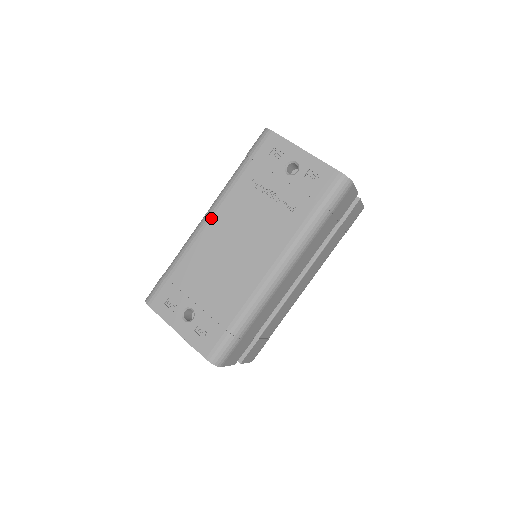
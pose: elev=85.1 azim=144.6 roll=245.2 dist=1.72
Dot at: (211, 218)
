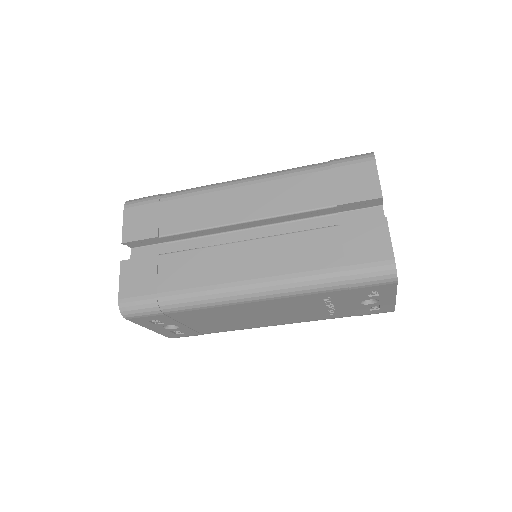
Dot at: (256, 302)
